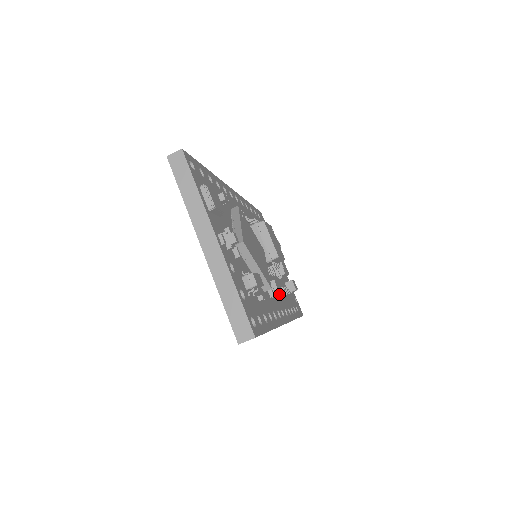
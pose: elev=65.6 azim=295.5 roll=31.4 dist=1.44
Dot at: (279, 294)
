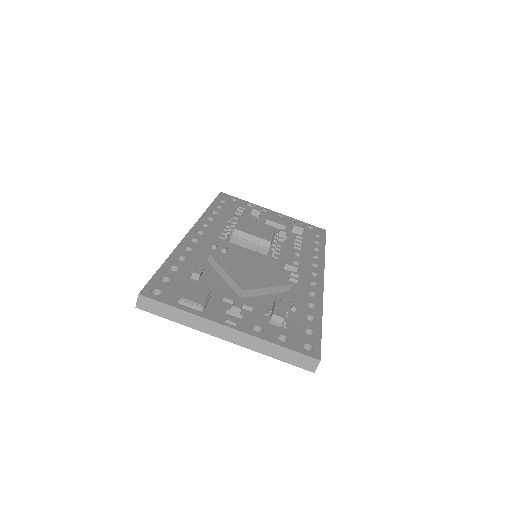
Dot at: (298, 258)
